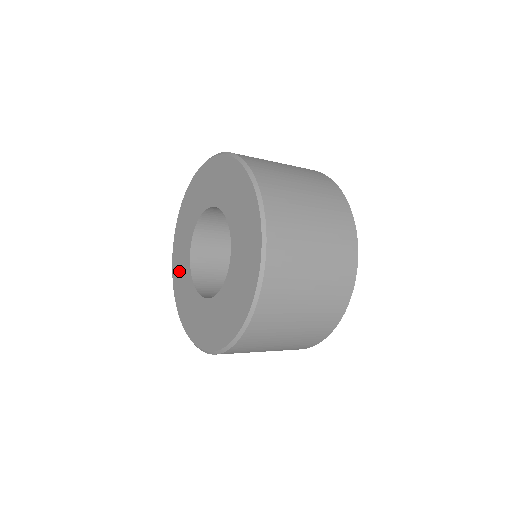
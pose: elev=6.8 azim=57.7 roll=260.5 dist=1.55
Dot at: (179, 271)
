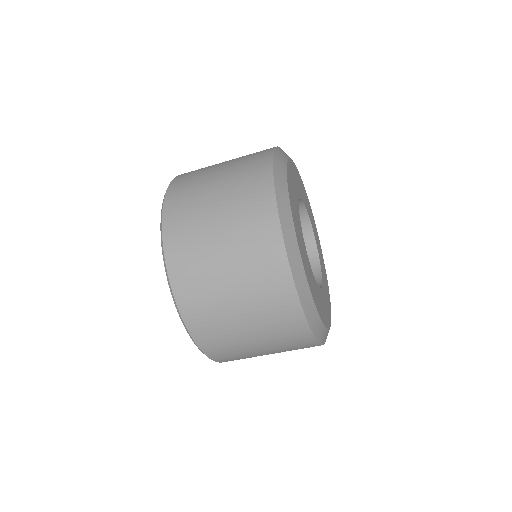
Dot at: occluded
